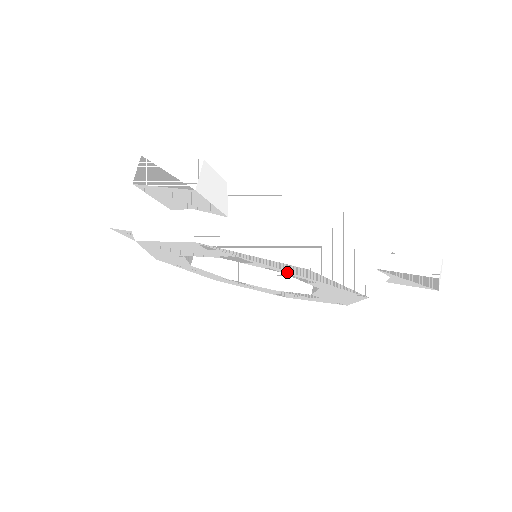
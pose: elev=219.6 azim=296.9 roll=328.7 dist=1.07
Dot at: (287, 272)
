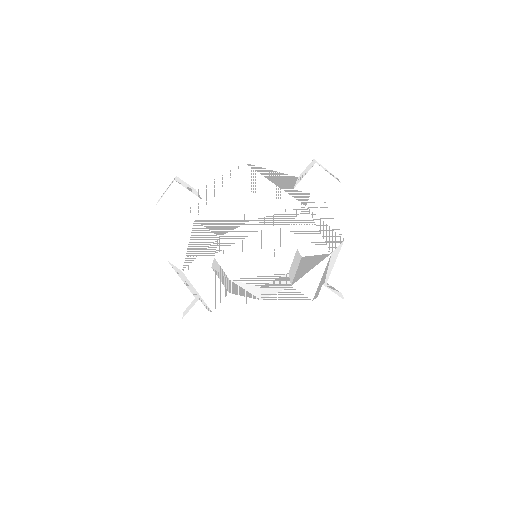
Dot at: (250, 215)
